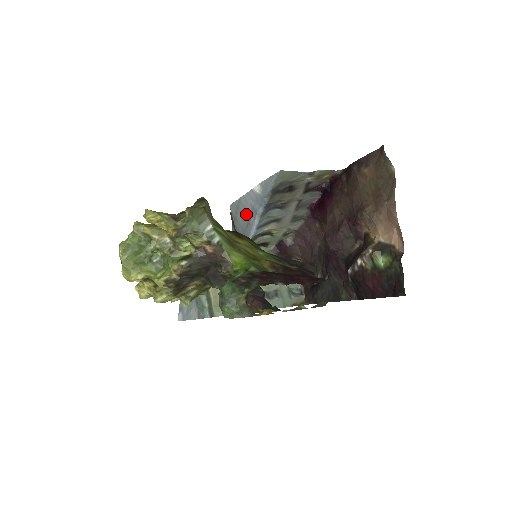
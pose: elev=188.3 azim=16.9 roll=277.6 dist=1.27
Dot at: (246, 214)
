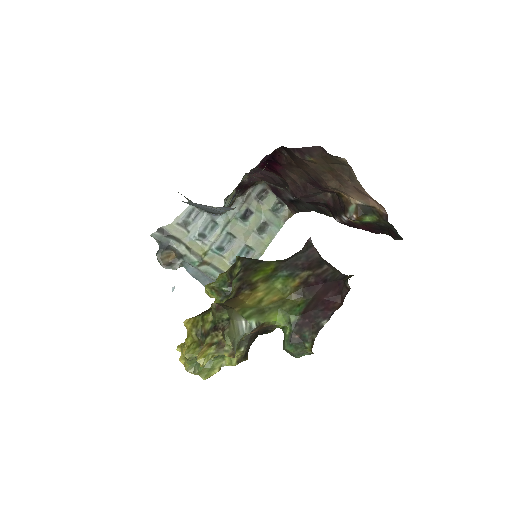
Dot at: occluded
